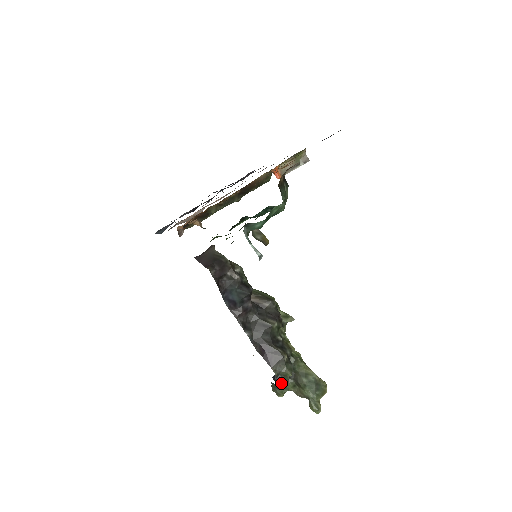
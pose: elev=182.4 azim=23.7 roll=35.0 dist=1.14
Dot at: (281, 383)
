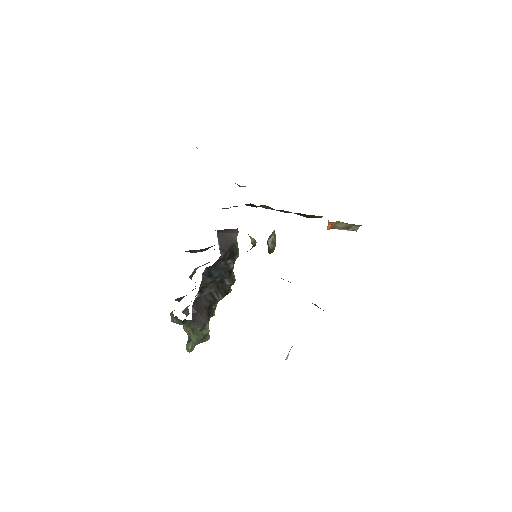
Dot at: occluded
